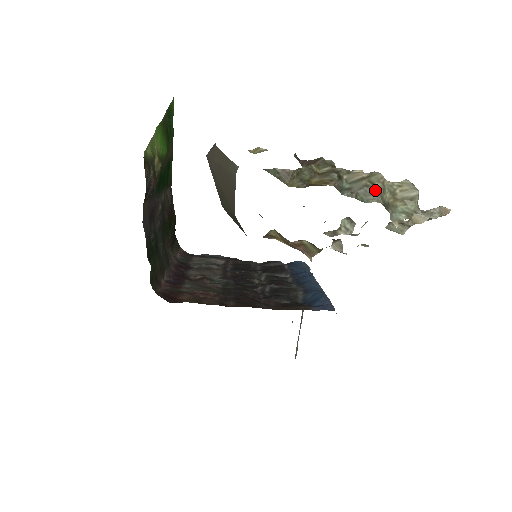
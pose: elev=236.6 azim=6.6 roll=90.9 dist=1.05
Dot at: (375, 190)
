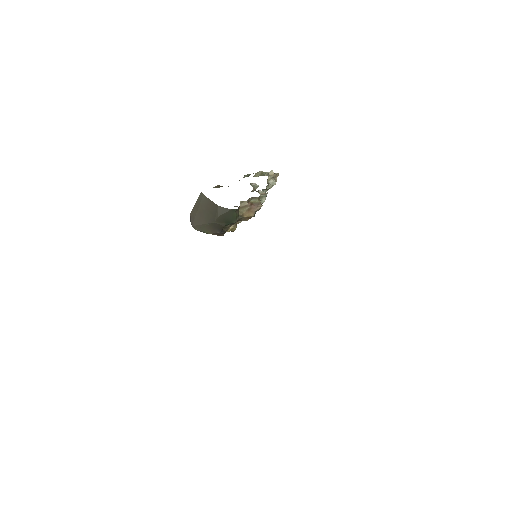
Dot at: (247, 174)
